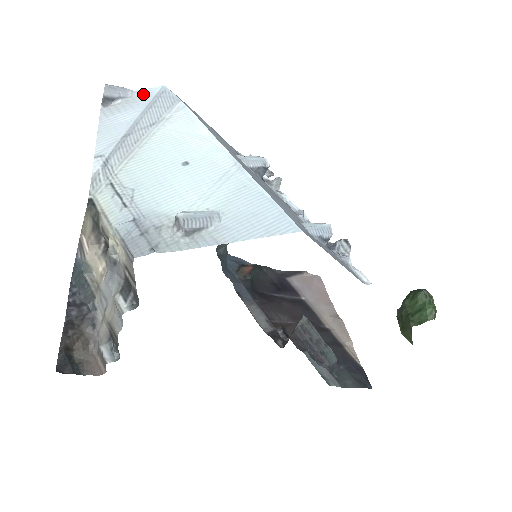
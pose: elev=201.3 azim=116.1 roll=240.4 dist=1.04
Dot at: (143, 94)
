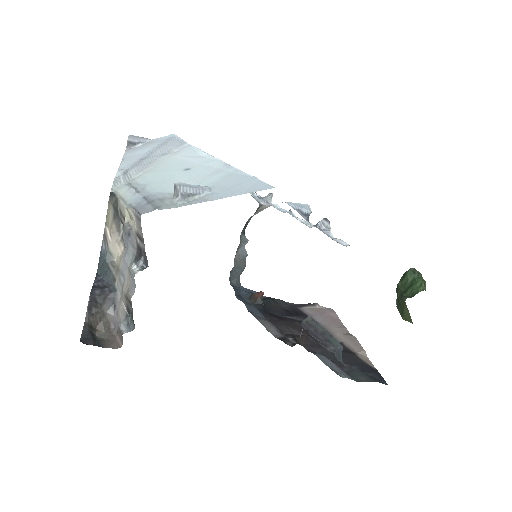
Dot at: (158, 140)
